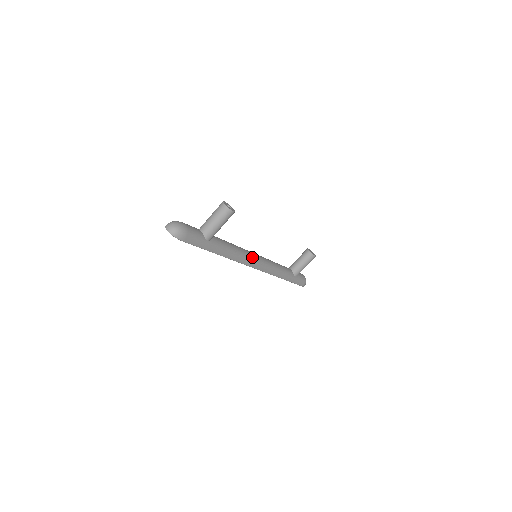
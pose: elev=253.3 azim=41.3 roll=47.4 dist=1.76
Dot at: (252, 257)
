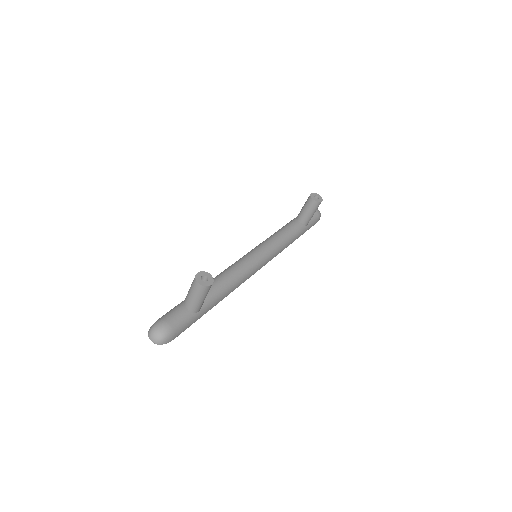
Dot at: (252, 266)
